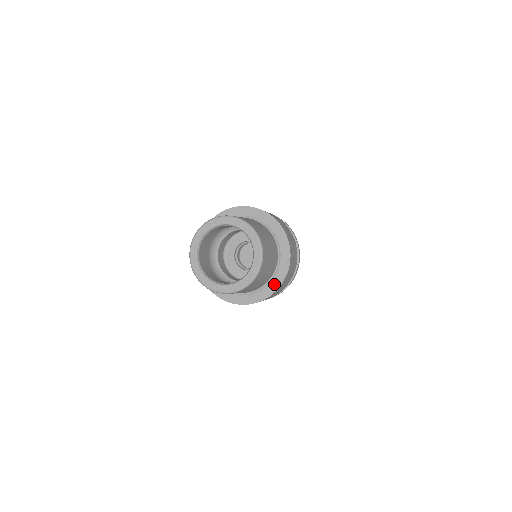
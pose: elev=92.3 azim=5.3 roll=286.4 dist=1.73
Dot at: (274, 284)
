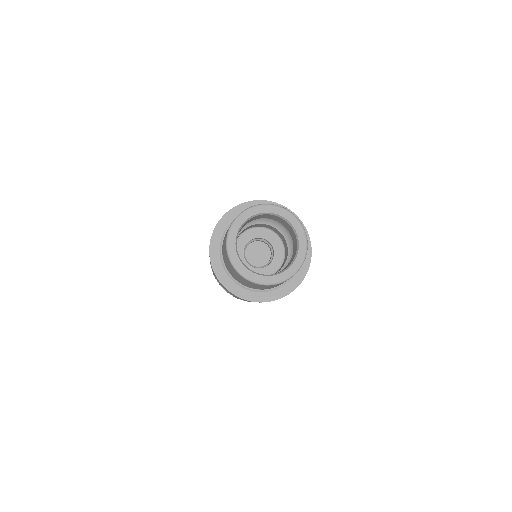
Dot at: (274, 294)
